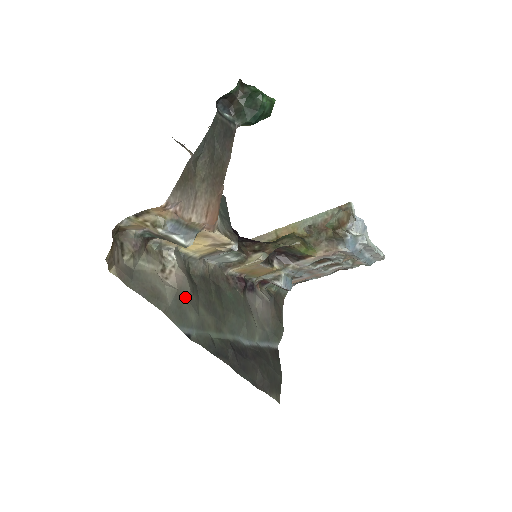
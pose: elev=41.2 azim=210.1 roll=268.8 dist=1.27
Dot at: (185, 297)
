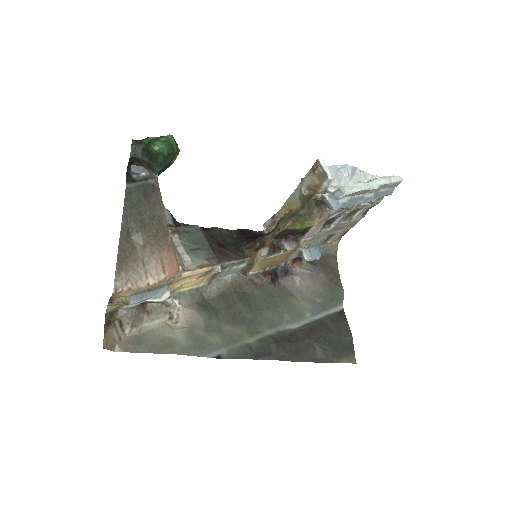
Dot at: (200, 329)
